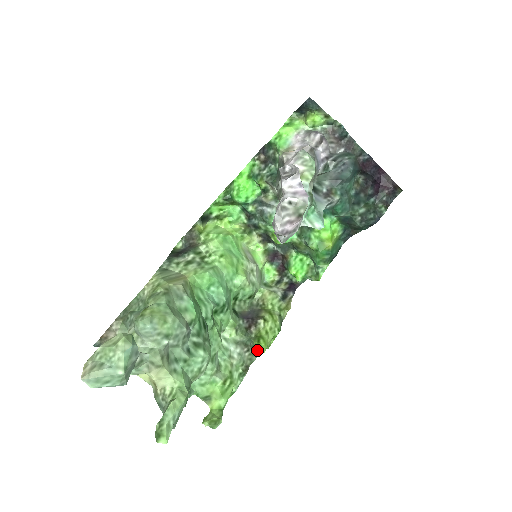
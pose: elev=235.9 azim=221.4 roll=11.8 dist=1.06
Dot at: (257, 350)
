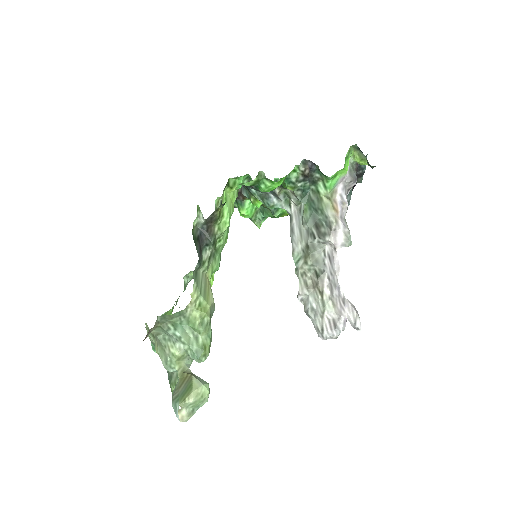
Dot at: occluded
